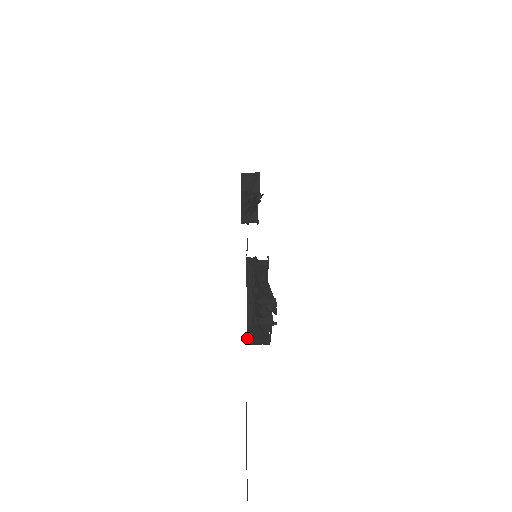
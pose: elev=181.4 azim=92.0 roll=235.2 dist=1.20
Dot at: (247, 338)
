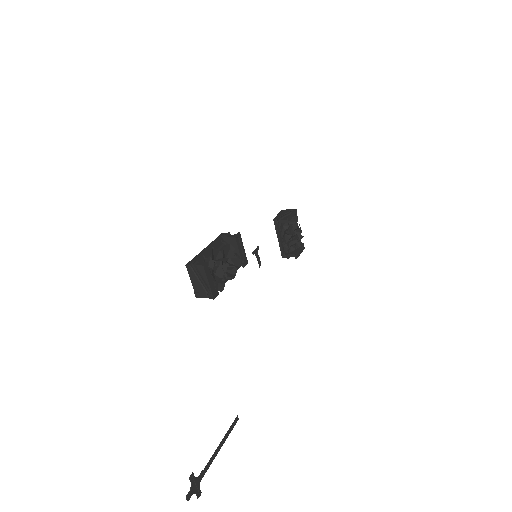
Dot at: (193, 287)
